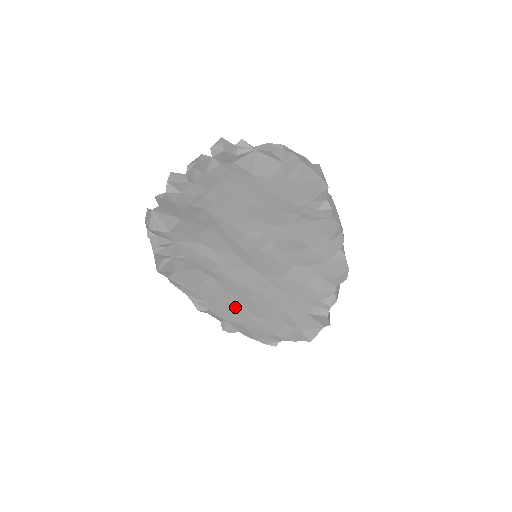
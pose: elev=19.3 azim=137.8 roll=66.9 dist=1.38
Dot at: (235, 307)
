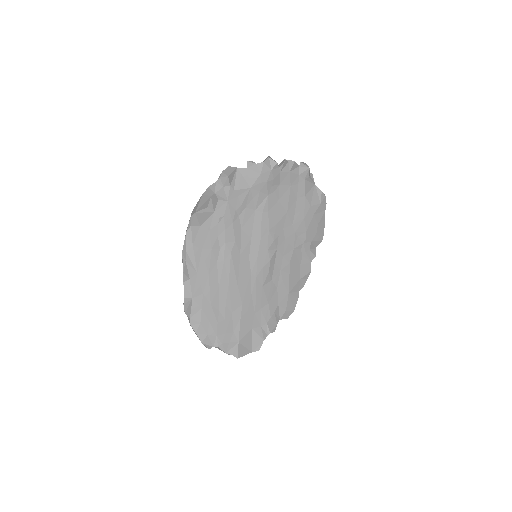
Dot at: (211, 289)
